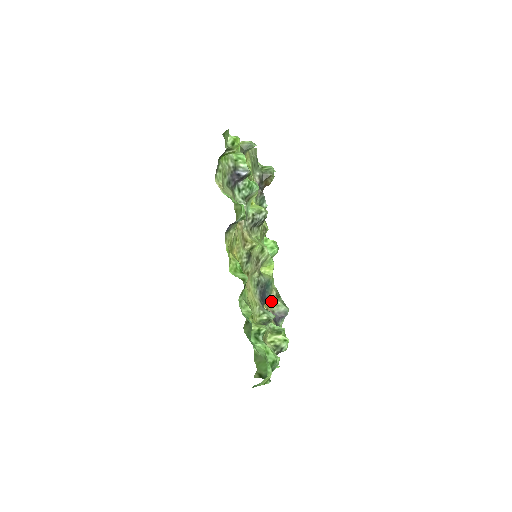
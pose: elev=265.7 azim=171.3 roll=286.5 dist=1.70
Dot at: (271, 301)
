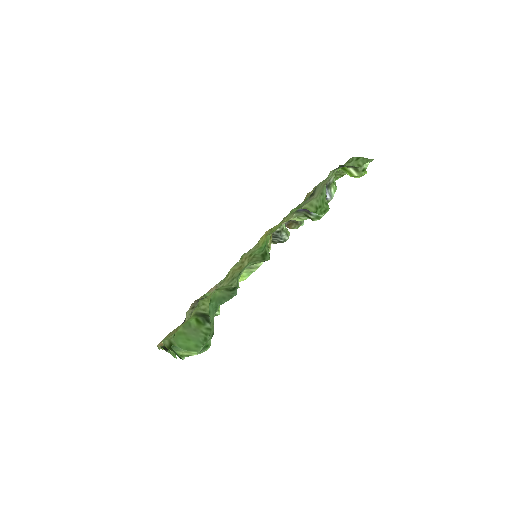
Dot at: occluded
